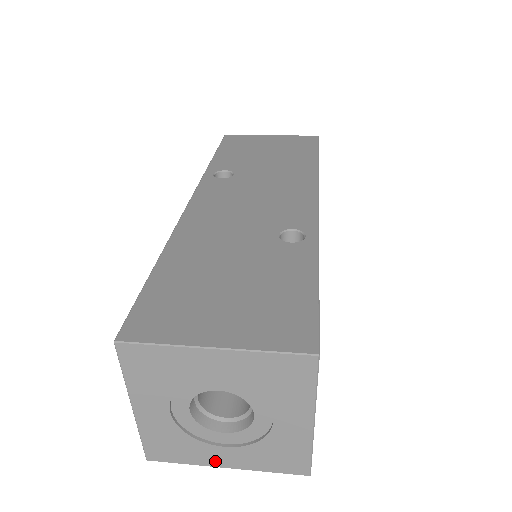
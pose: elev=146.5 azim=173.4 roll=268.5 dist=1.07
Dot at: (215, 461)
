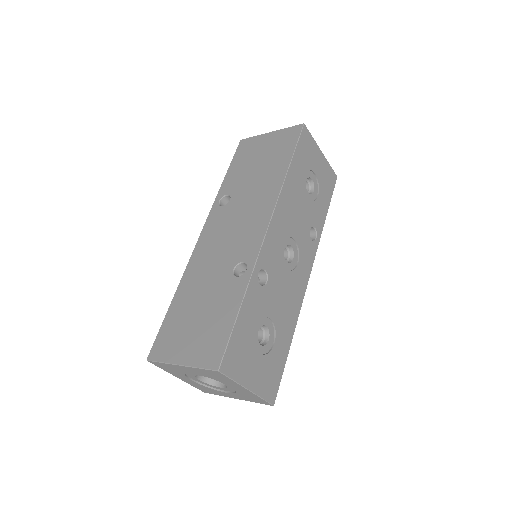
Dot at: (229, 396)
